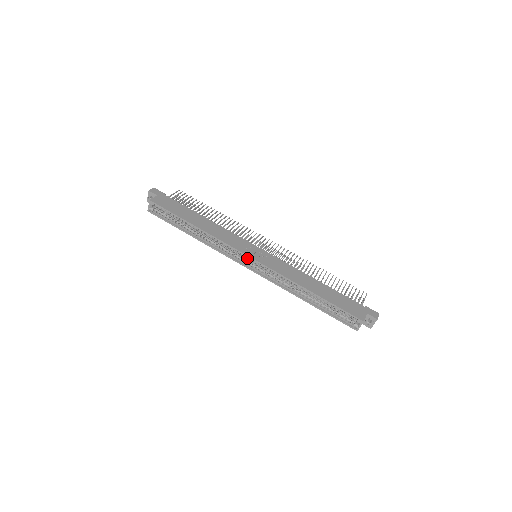
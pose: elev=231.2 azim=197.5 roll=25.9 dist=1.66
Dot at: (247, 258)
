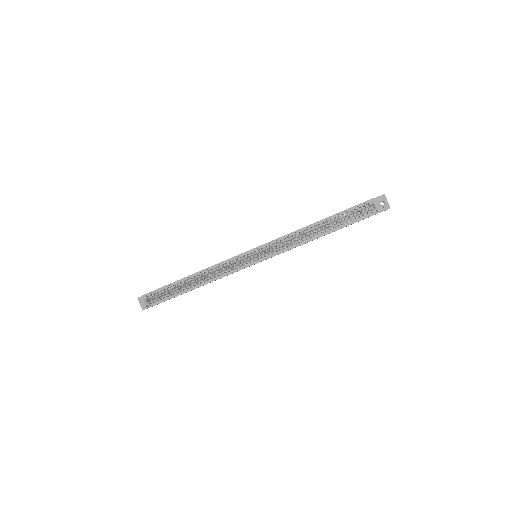
Dot at: (248, 257)
